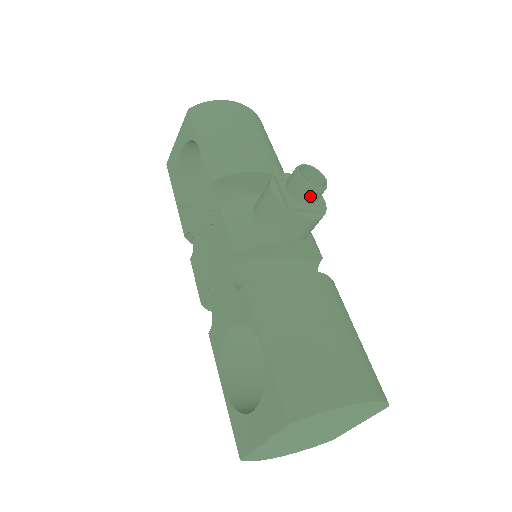
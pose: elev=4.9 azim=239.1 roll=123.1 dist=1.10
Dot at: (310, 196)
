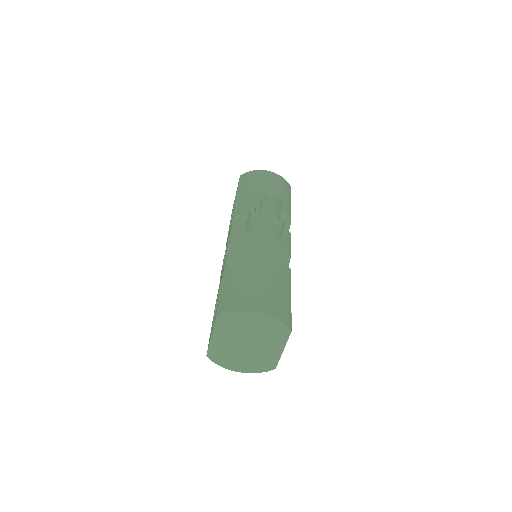
Dot at: (268, 210)
